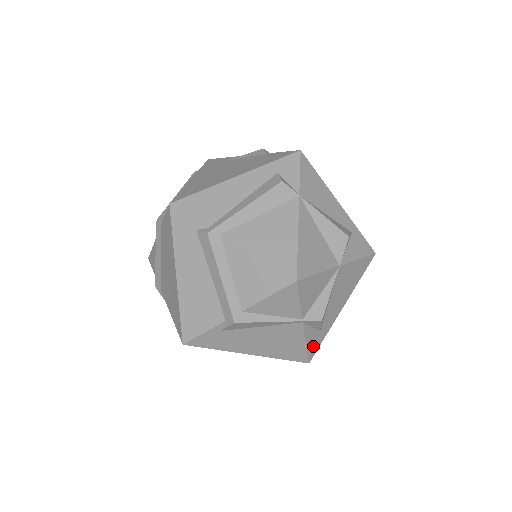
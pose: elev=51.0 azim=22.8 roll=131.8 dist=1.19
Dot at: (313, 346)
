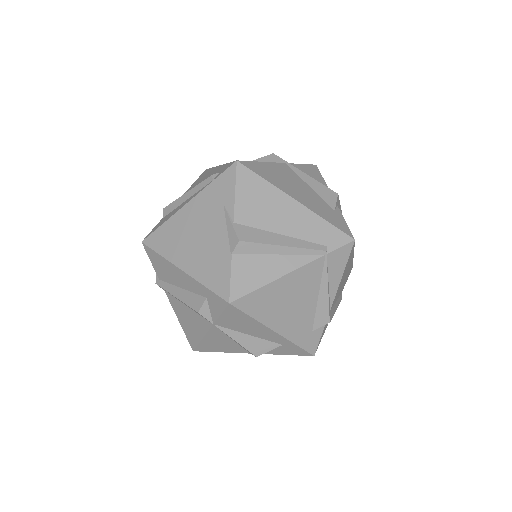
Dot at: occluded
